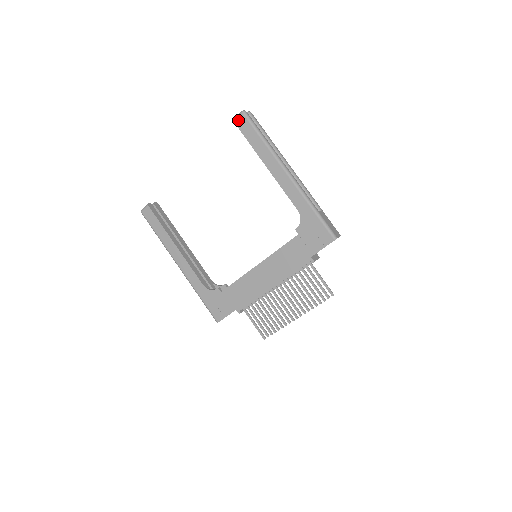
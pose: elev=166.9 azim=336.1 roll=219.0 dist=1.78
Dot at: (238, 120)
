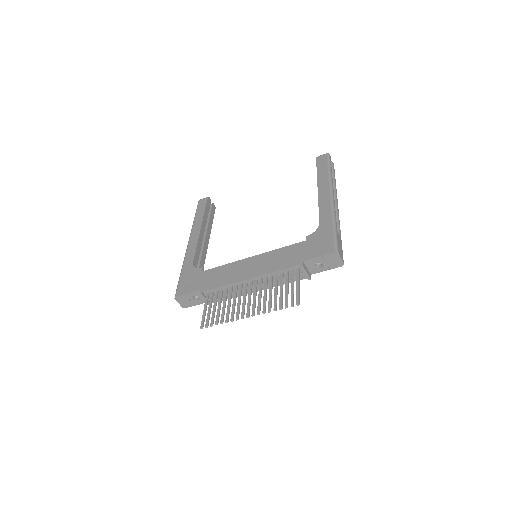
Dot at: (320, 157)
